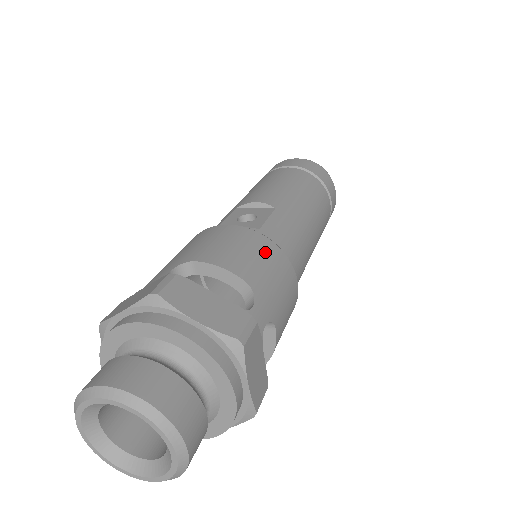
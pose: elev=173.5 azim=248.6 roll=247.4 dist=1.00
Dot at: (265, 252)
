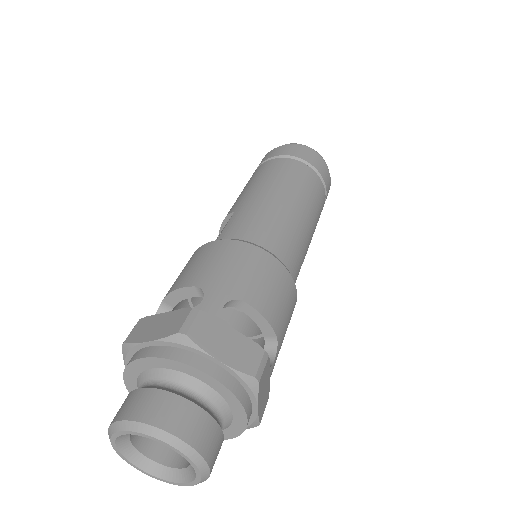
Dot at: (214, 252)
